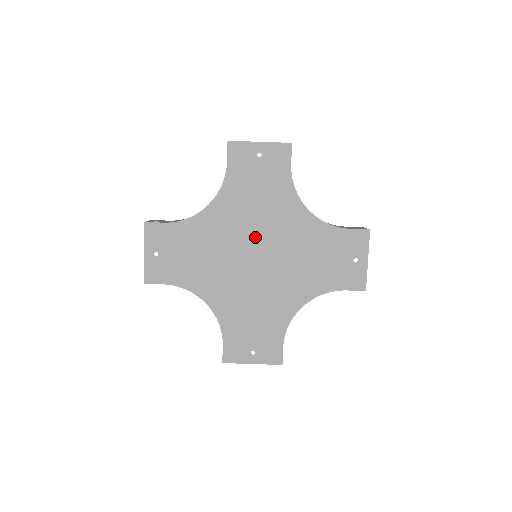
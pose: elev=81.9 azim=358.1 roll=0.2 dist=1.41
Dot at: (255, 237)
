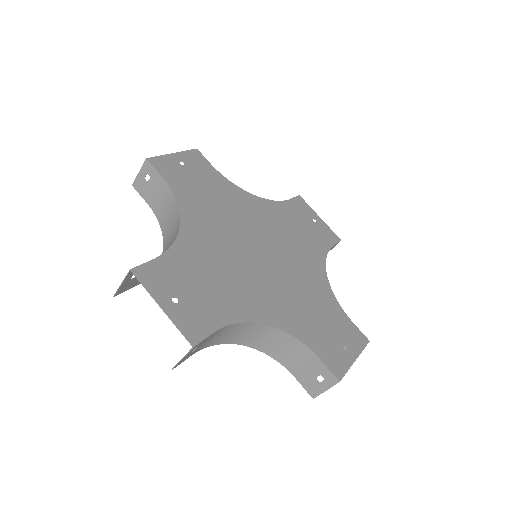
Dot at: (243, 234)
